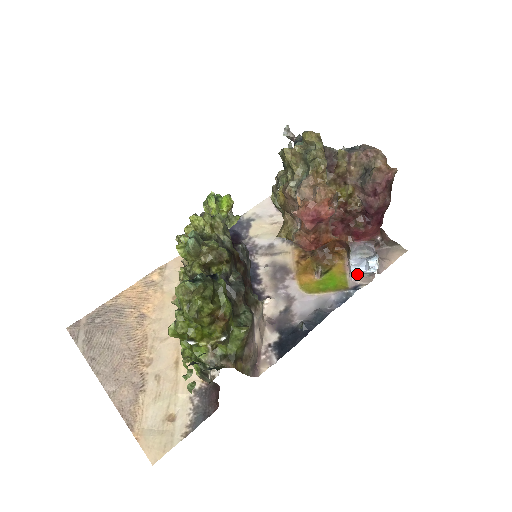
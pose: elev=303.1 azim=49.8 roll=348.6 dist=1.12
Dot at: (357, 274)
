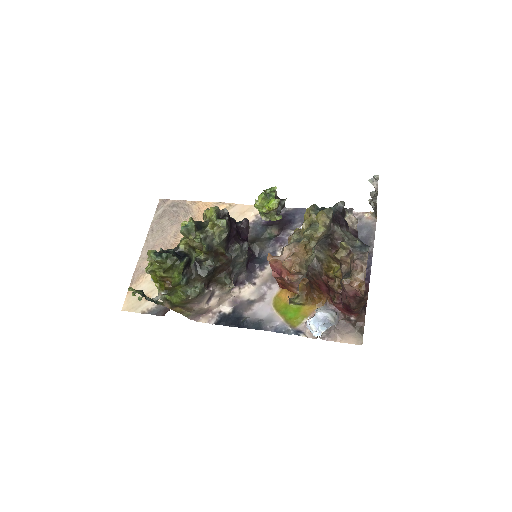
Dot at: (310, 325)
